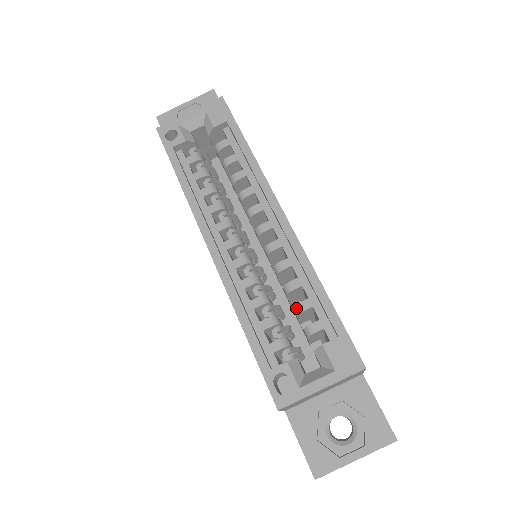
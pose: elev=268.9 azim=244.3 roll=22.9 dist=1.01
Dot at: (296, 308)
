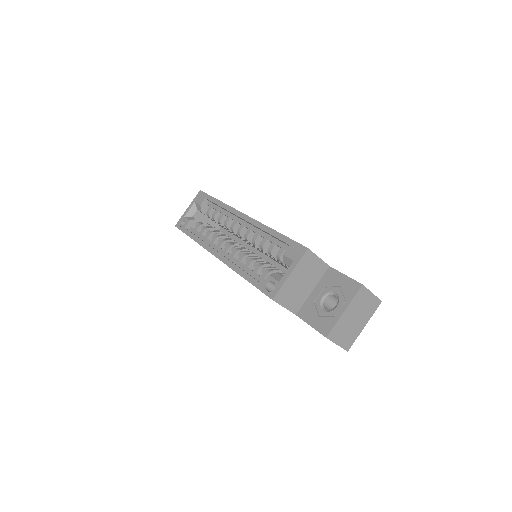
Dot at: (268, 252)
